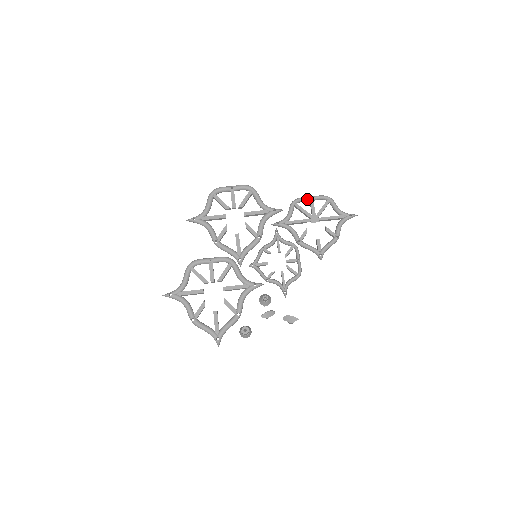
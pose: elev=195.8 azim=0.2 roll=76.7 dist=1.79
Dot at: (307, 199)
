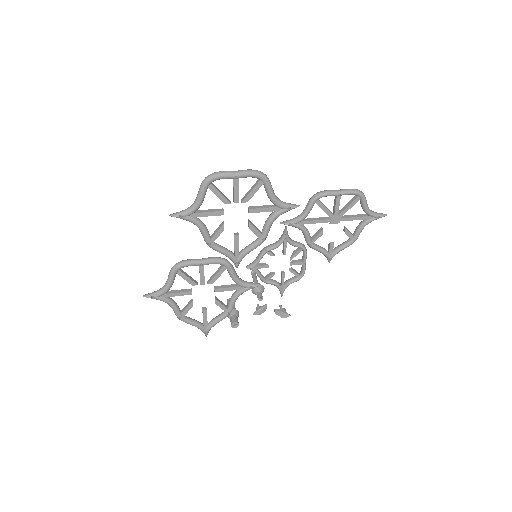
Dot at: (333, 195)
